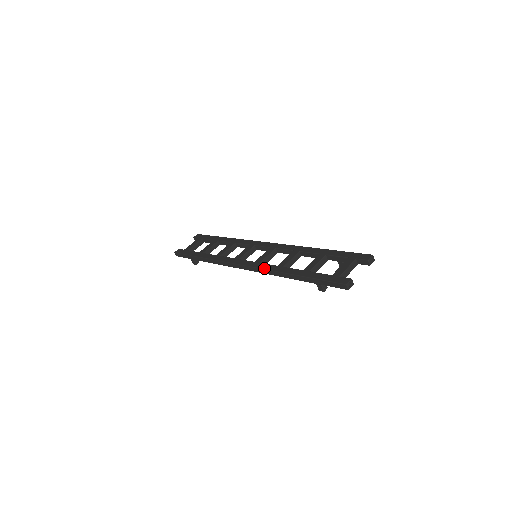
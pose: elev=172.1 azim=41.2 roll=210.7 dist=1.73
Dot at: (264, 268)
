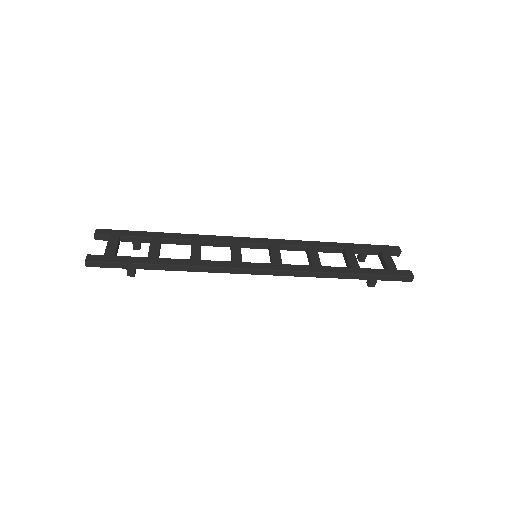
Dot at: (299, 270)
